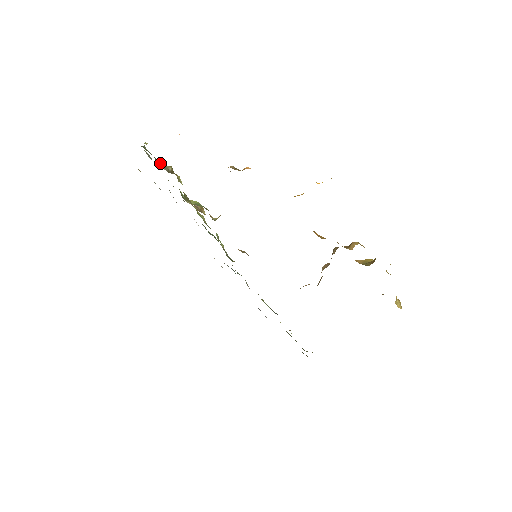
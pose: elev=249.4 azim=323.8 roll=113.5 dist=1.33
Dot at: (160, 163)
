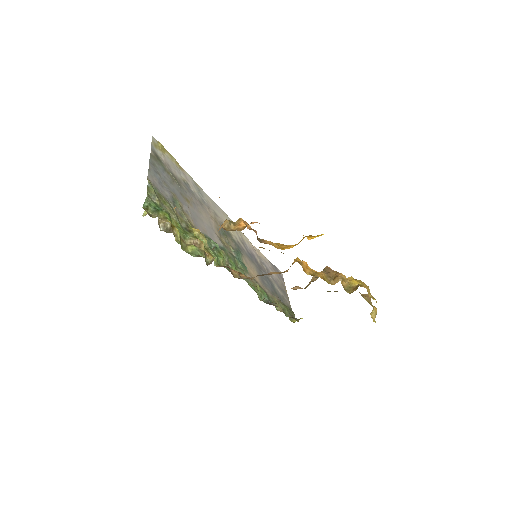
Dot at: (159, 222)
